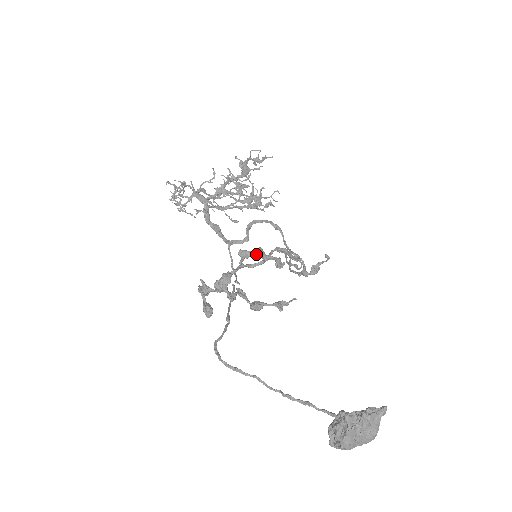
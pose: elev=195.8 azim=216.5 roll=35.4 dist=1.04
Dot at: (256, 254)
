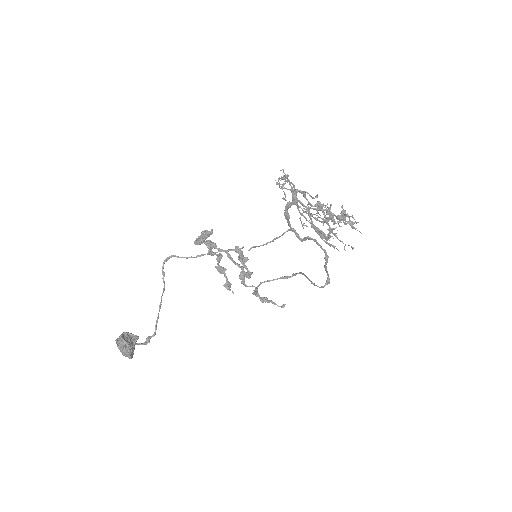
Dot at: (239, 258)
